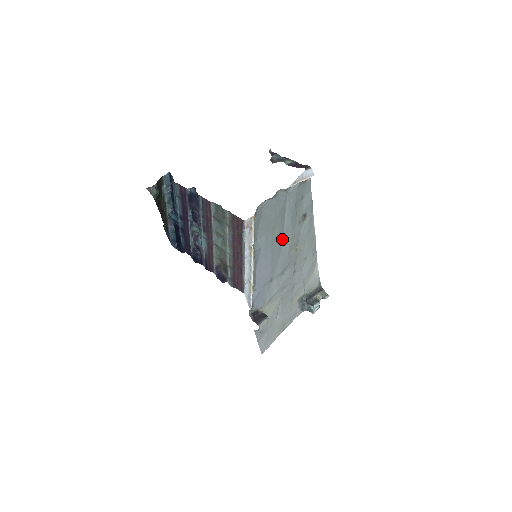
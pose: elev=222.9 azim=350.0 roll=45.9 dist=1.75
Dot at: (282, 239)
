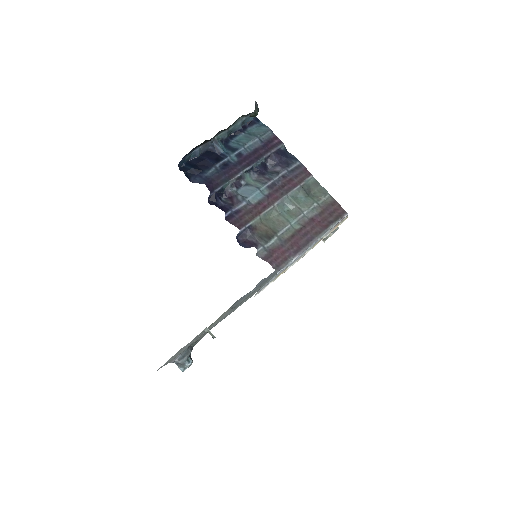
Dot at: occluded
